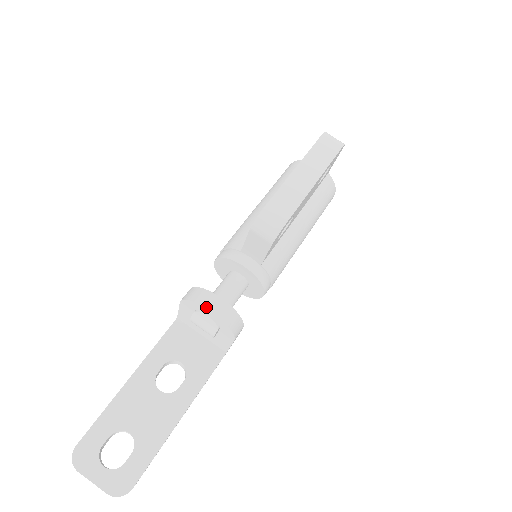
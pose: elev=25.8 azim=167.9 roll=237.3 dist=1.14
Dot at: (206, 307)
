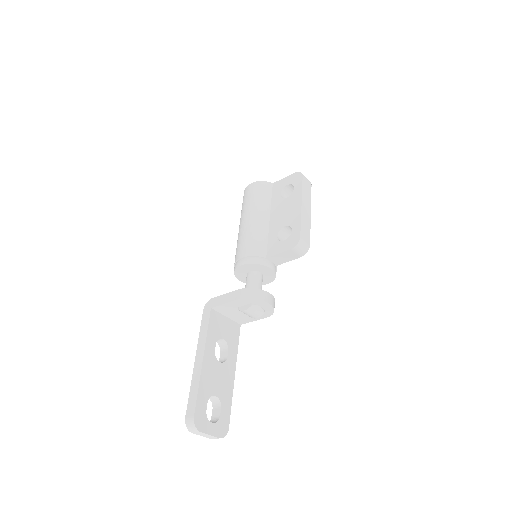
Dot at: (267, 302)
